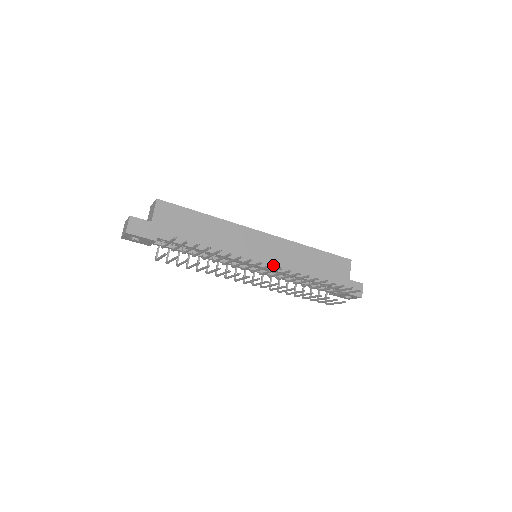
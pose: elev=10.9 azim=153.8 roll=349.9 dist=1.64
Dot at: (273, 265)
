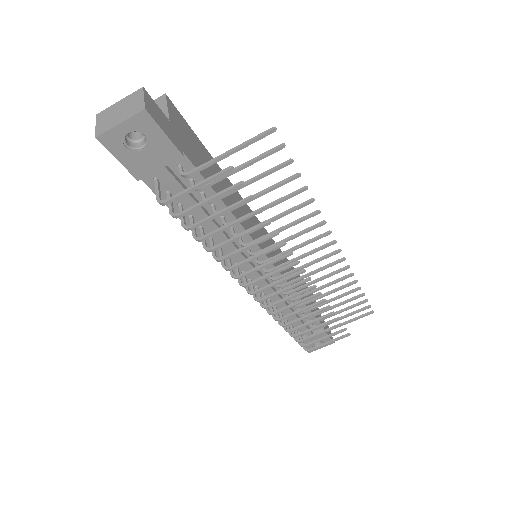
Dot at: occluded
